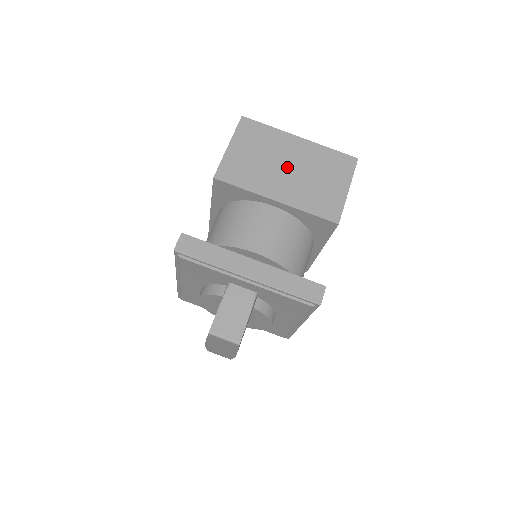
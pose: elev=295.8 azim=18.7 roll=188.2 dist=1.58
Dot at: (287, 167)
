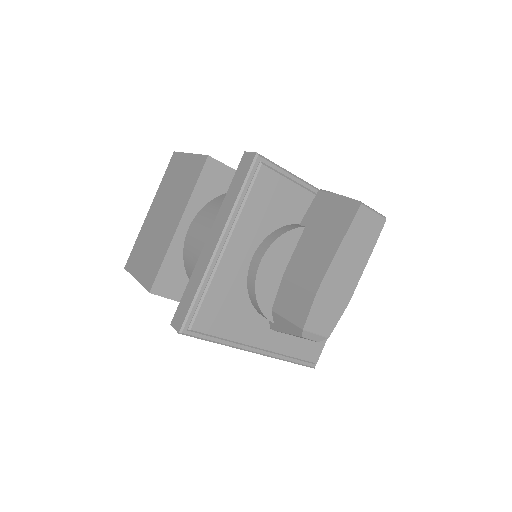
Dot at: occluded
